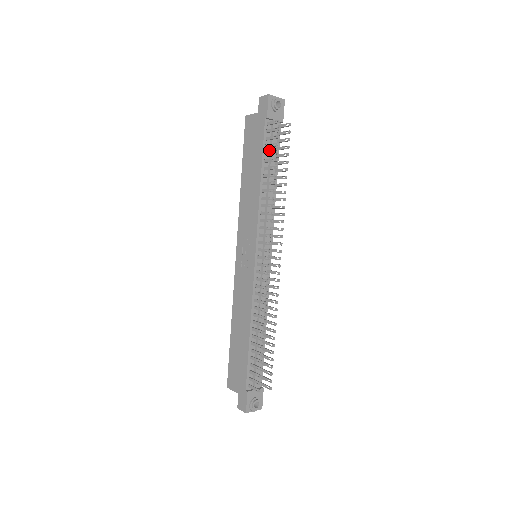
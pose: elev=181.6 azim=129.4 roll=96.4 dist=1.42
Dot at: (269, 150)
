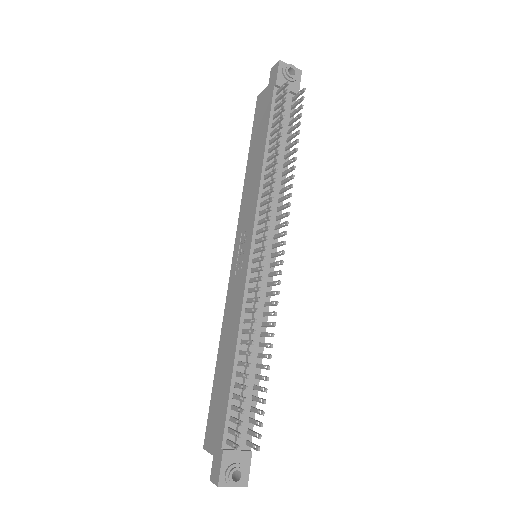
Dot at: (278, 123)
